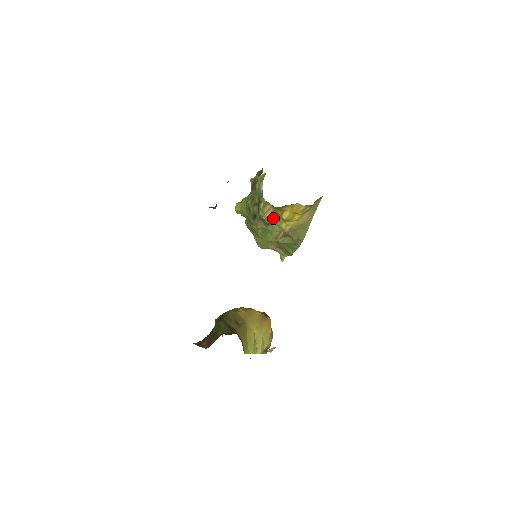
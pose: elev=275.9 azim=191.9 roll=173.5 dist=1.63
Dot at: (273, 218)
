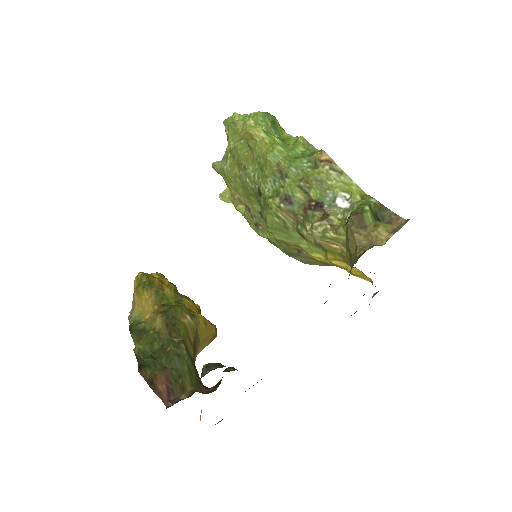
Dot at: (319, 245)
